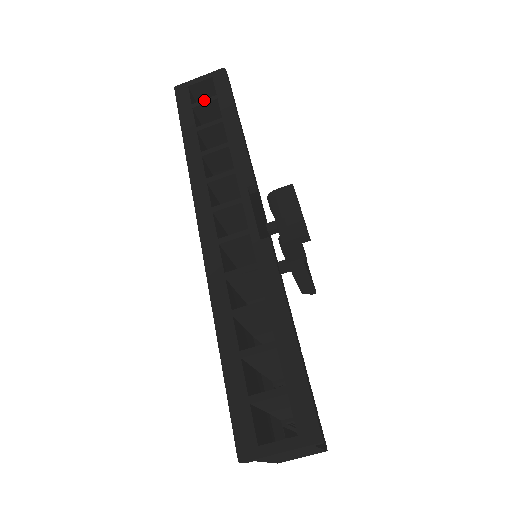
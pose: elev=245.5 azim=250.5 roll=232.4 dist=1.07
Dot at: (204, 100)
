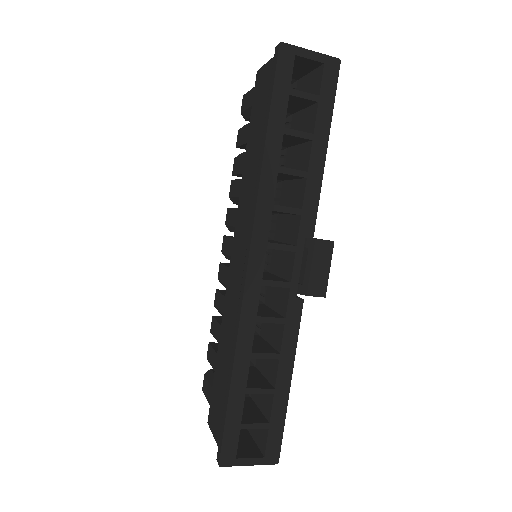
Dot at: (305, 93)
